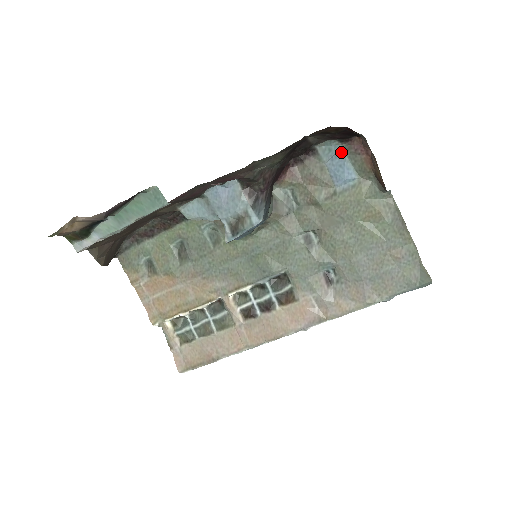
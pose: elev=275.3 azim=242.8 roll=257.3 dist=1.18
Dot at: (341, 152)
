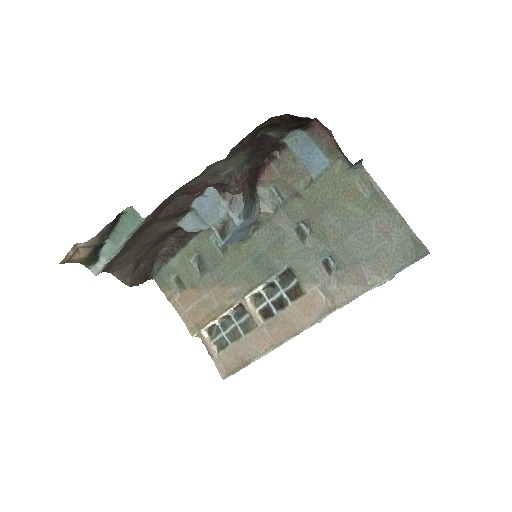
Dot at: (307, 140)
